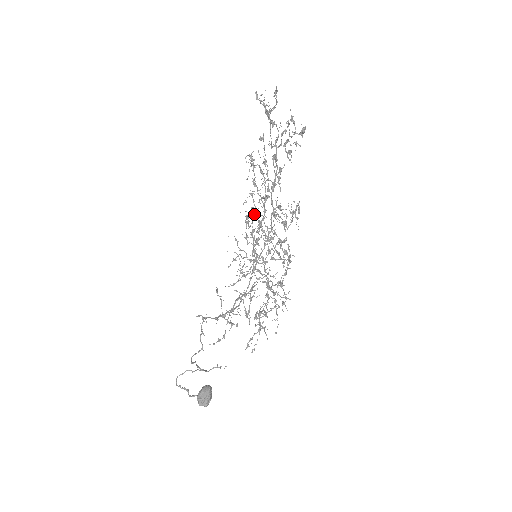
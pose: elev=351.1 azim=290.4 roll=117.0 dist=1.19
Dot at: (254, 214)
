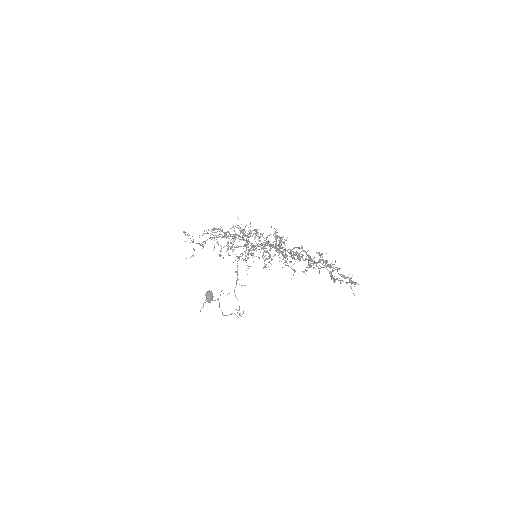
Dot at: occluded
